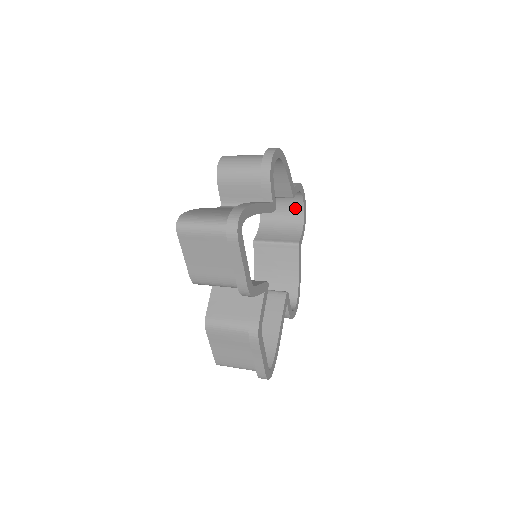
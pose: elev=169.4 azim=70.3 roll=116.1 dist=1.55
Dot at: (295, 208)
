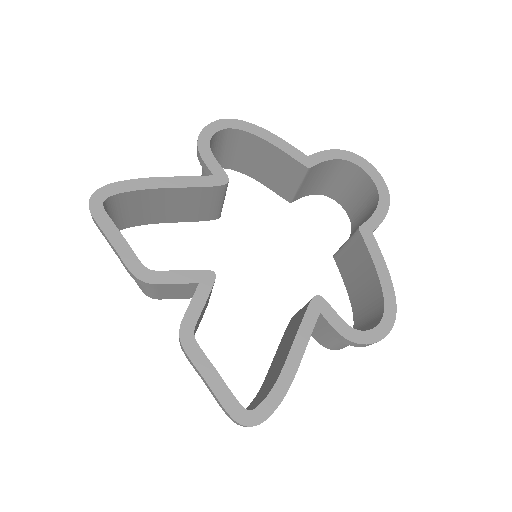
Dot at: (367, 187)
